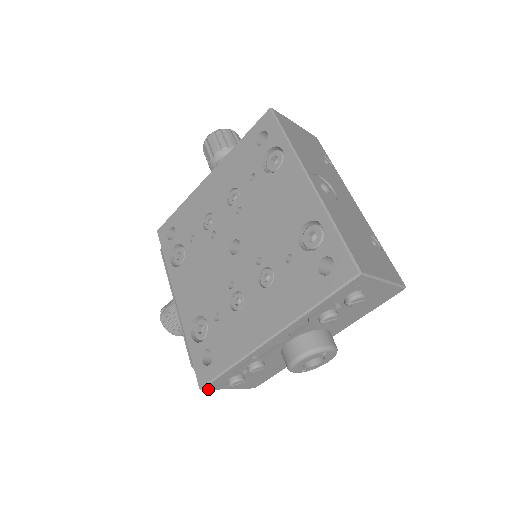
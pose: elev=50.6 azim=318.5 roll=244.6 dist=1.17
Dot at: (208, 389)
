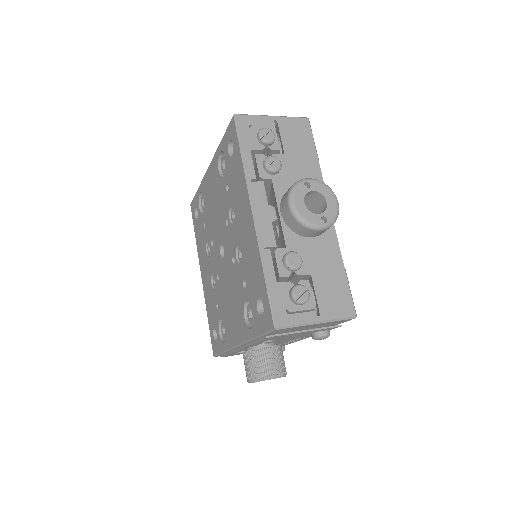
Dot at: (286, 325)
